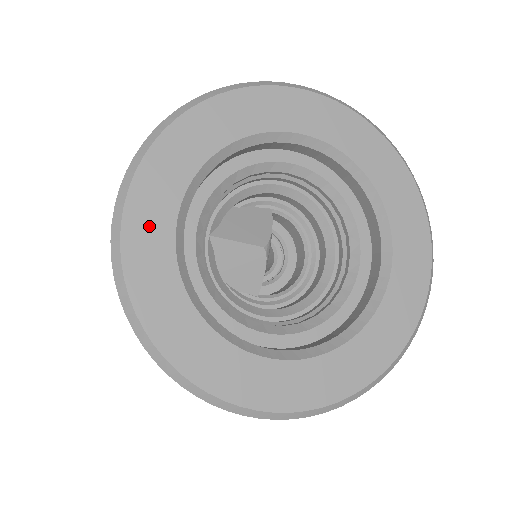
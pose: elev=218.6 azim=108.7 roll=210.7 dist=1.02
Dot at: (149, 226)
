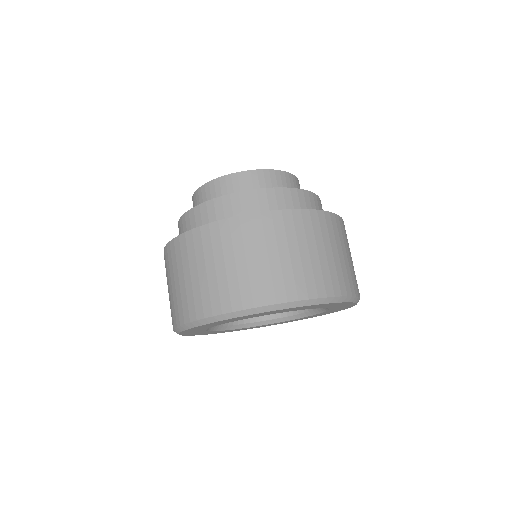
Dot at: (192, 332)
